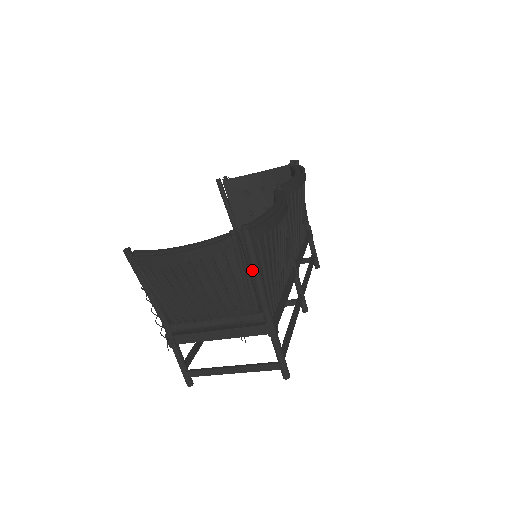
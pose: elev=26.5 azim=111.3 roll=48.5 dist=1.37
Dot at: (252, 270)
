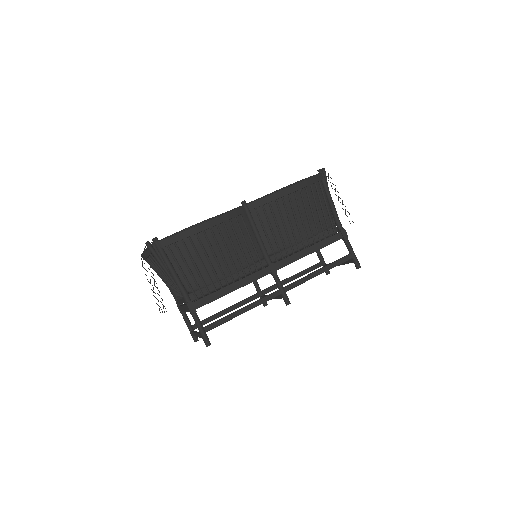
Dot at: (167, 267)
